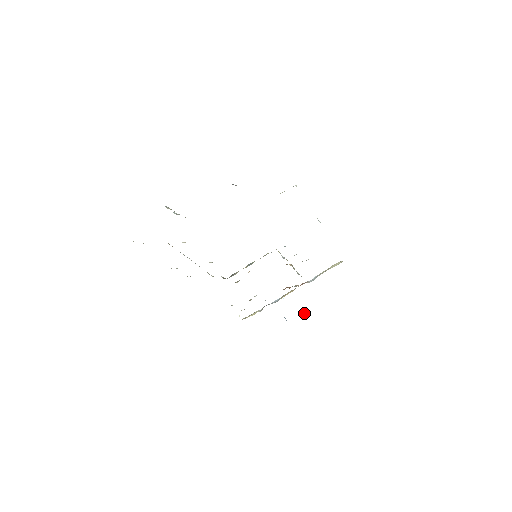
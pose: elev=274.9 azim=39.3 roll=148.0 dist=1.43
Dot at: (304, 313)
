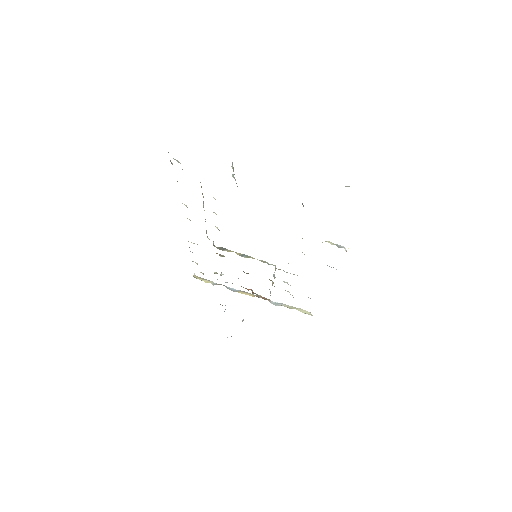
Dot at: (243, 319)
